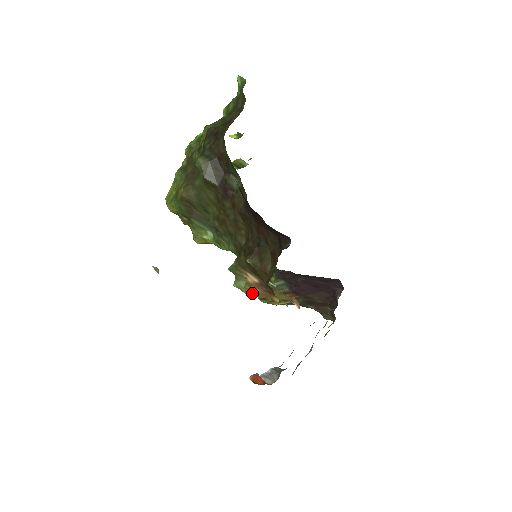
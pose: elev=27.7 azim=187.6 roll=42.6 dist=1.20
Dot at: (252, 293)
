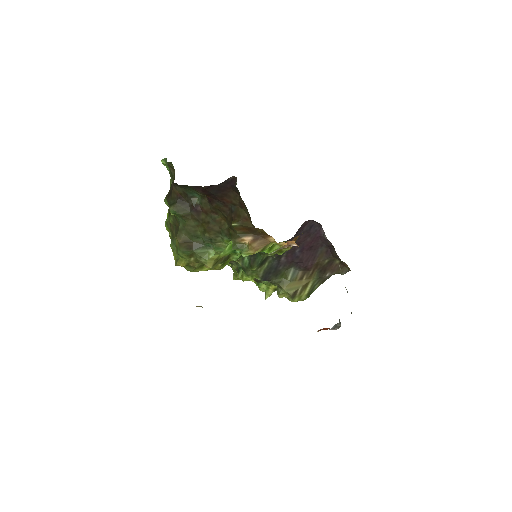
Dot at: (255, 248)
